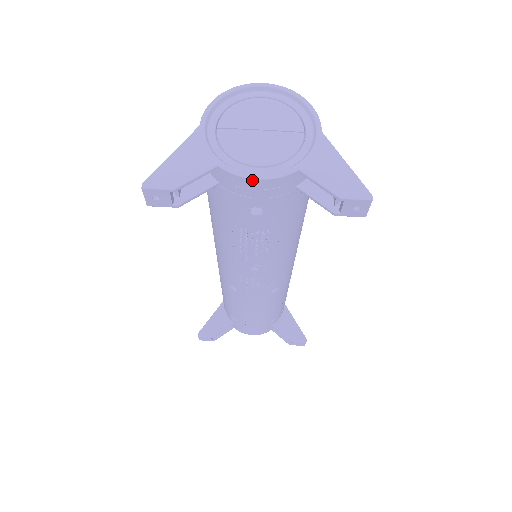
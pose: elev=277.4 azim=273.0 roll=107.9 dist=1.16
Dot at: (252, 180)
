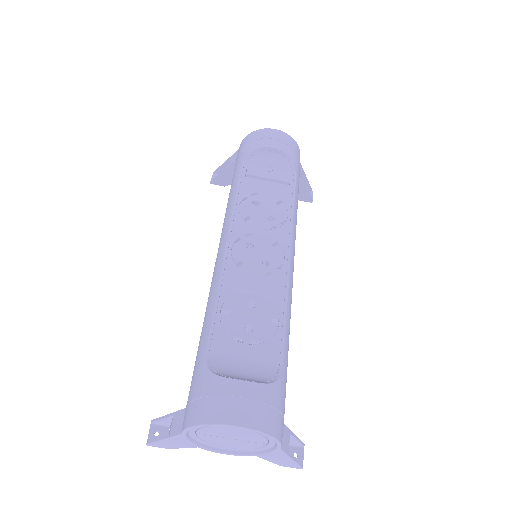
Dot at: (223, 452)
